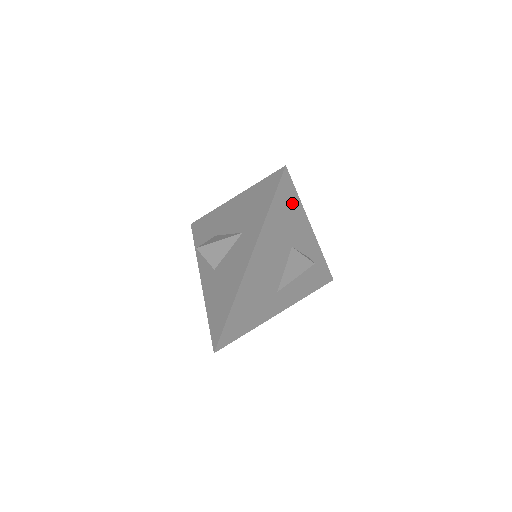
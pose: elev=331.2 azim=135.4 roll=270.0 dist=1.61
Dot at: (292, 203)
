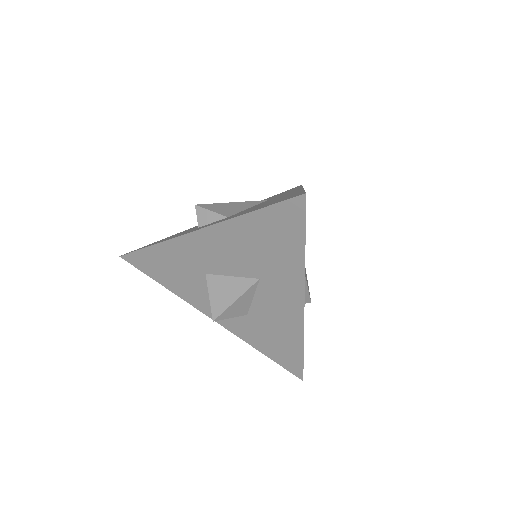
Dot at: occluded
